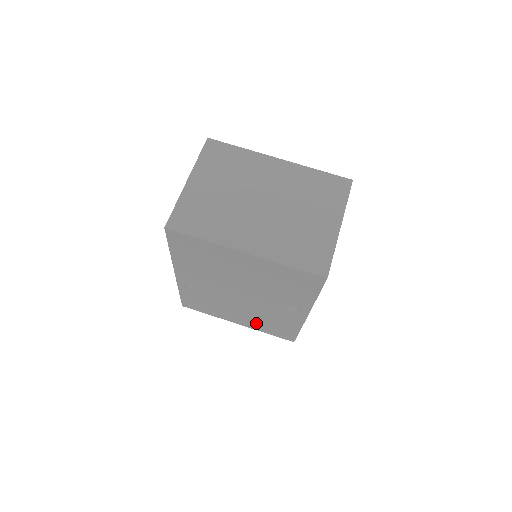
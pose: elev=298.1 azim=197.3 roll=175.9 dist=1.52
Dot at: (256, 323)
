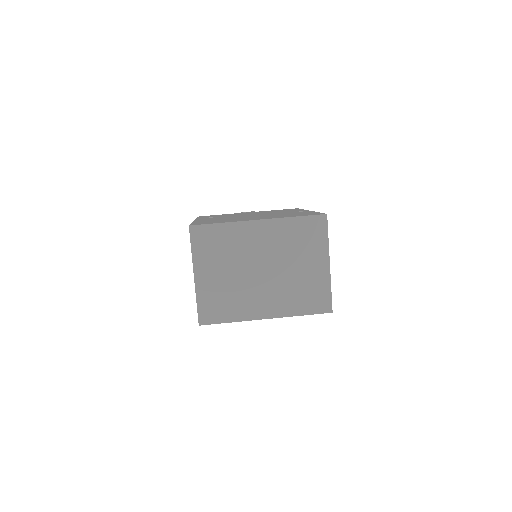
Dot at: occluded
